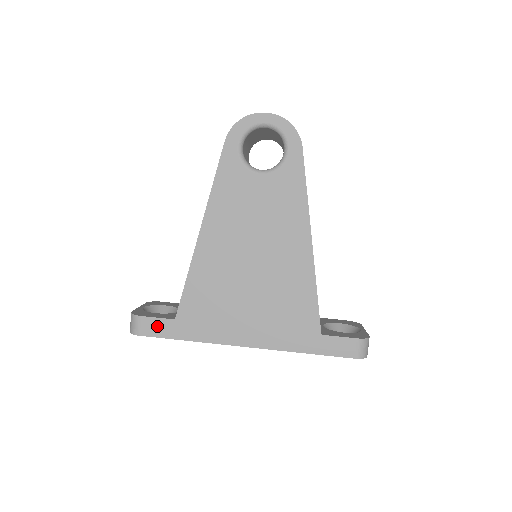
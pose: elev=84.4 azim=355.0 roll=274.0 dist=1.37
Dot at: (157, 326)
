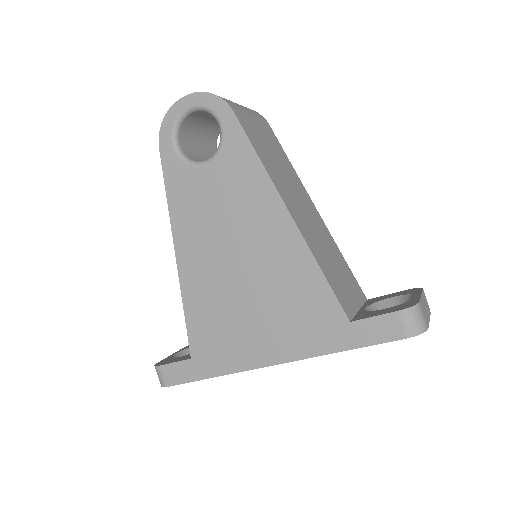
Dot at: (178, 371)
